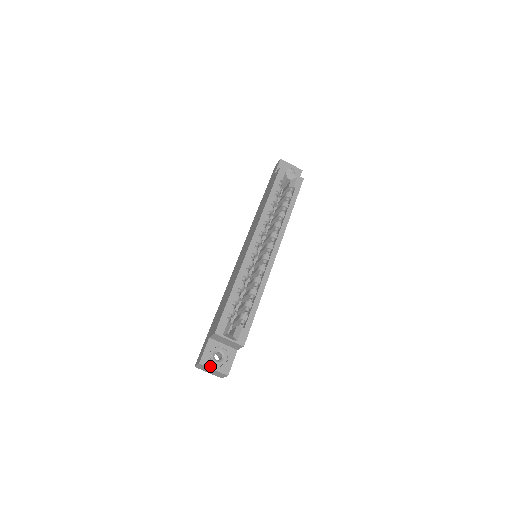
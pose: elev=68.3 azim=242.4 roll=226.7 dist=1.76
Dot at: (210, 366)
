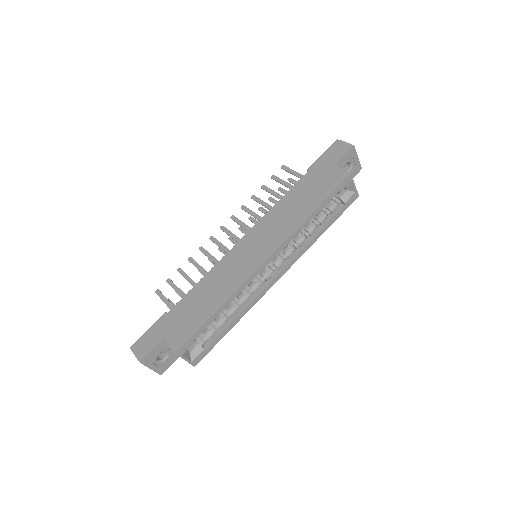
Dot at: (149, 366)
